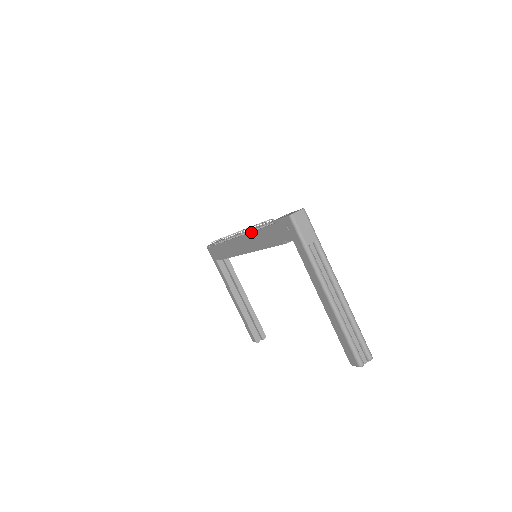
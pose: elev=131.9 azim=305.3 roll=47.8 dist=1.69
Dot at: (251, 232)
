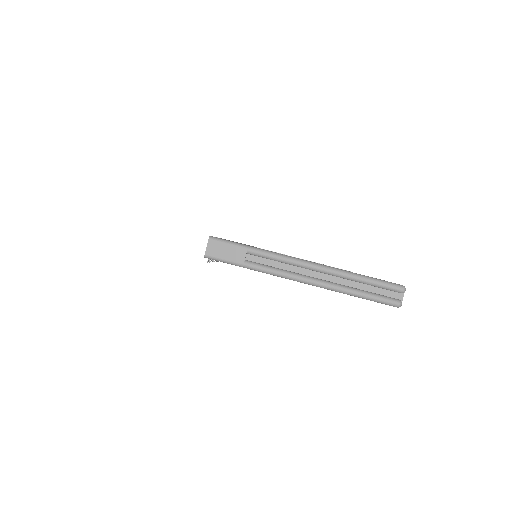
Dot at: occluded
